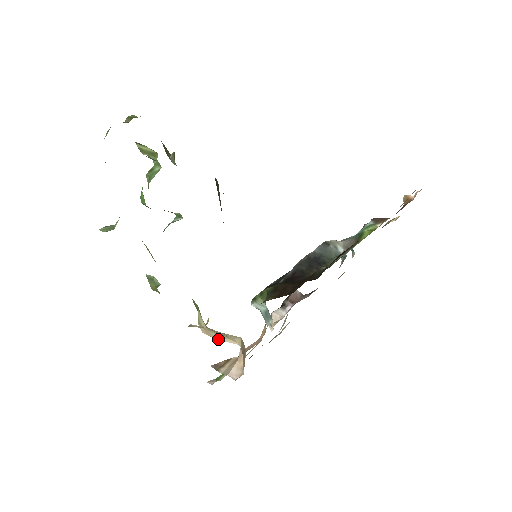
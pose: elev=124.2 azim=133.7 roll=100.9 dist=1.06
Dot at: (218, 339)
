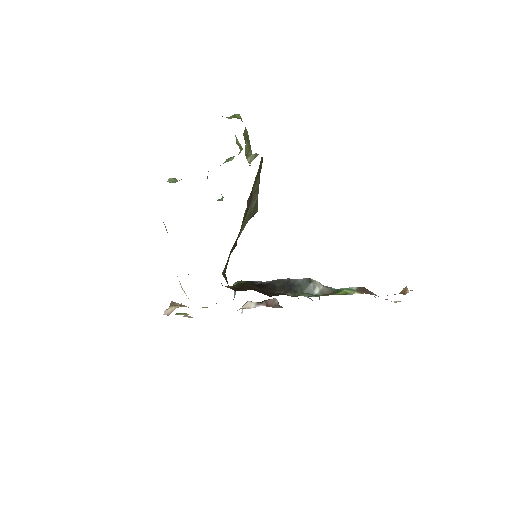
Dot at: (182, 288)
